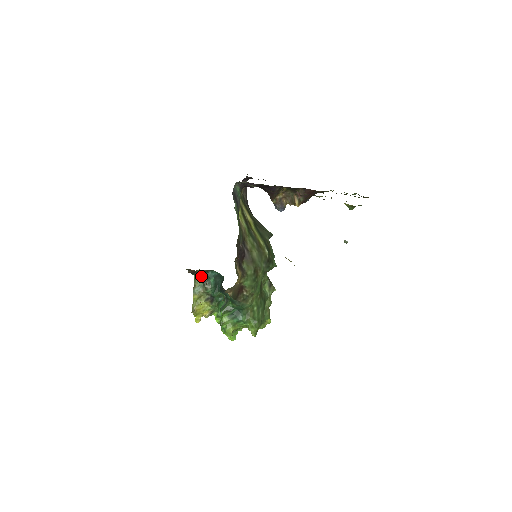
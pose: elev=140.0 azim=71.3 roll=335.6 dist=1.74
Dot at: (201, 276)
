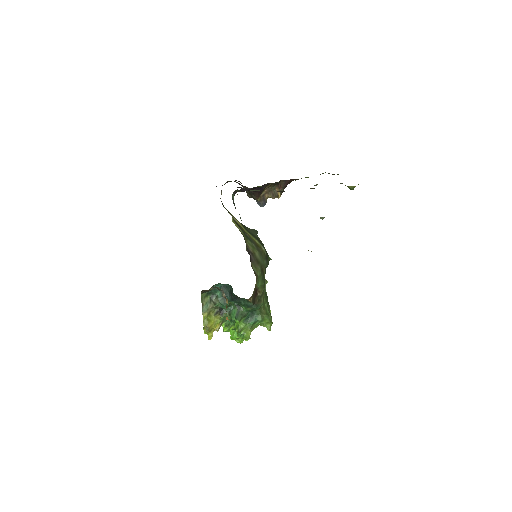
Dot at: (207, 293)
